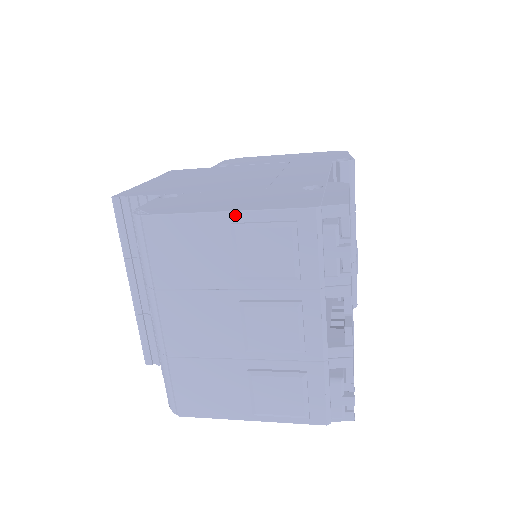
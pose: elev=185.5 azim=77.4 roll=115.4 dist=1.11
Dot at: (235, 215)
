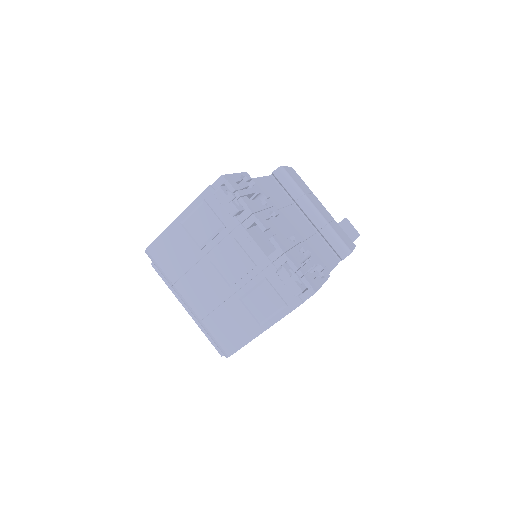
Dot at: (180, 218)
